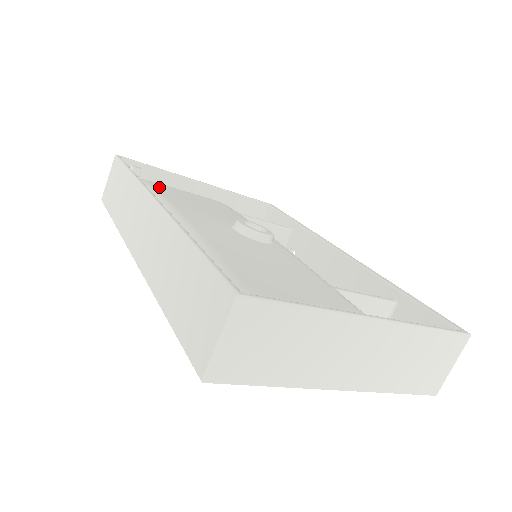
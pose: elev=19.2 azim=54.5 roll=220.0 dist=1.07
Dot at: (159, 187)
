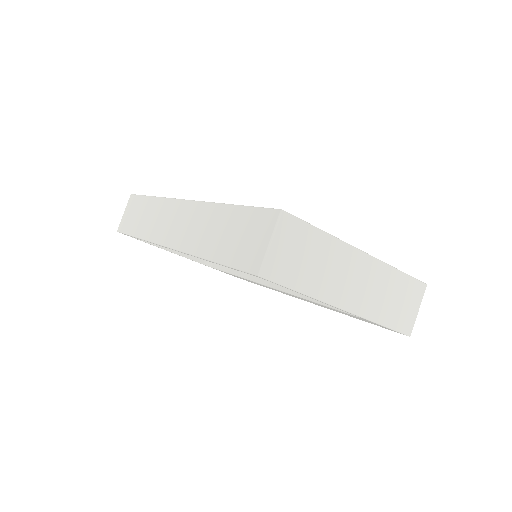
Dot at: occluded
